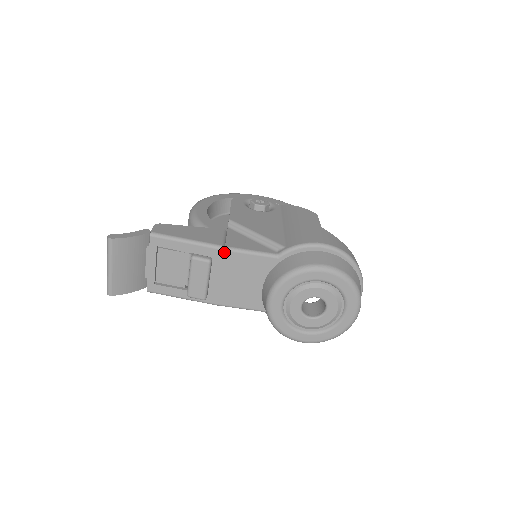
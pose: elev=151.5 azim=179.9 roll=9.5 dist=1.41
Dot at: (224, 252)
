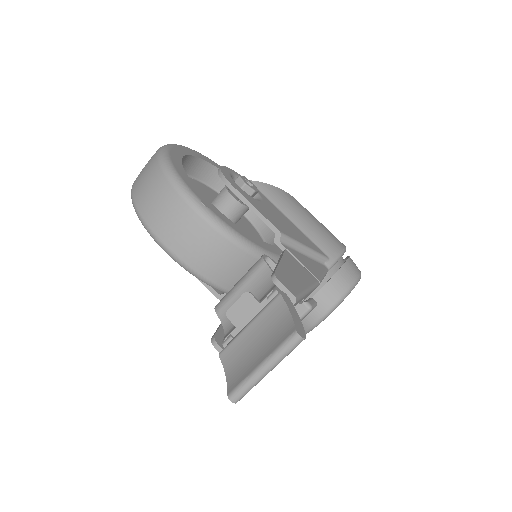
Dot at: occluded
